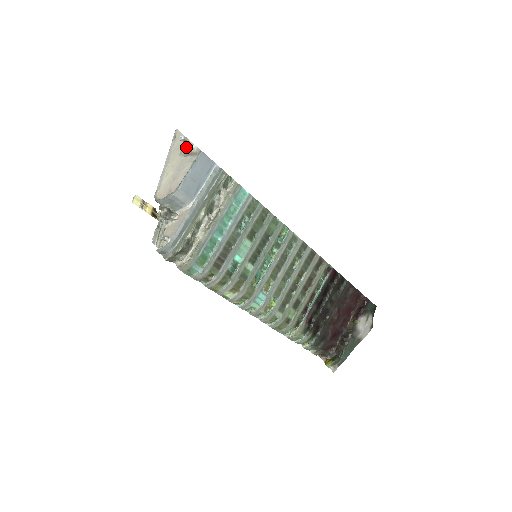
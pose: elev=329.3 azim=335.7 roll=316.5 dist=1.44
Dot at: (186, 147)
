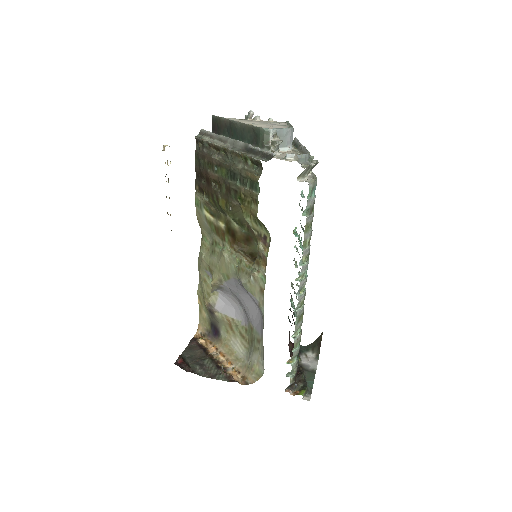
Dot at: (259, 118)
